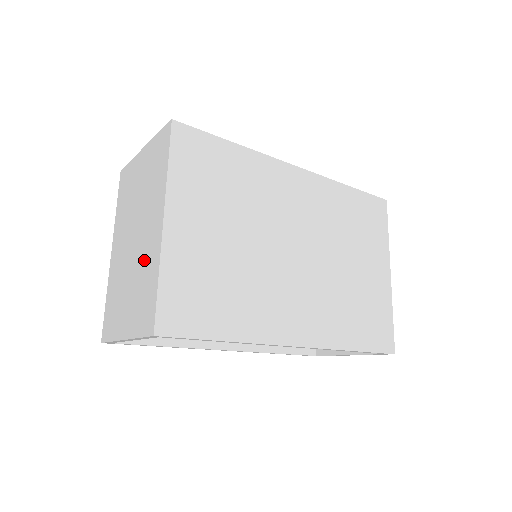
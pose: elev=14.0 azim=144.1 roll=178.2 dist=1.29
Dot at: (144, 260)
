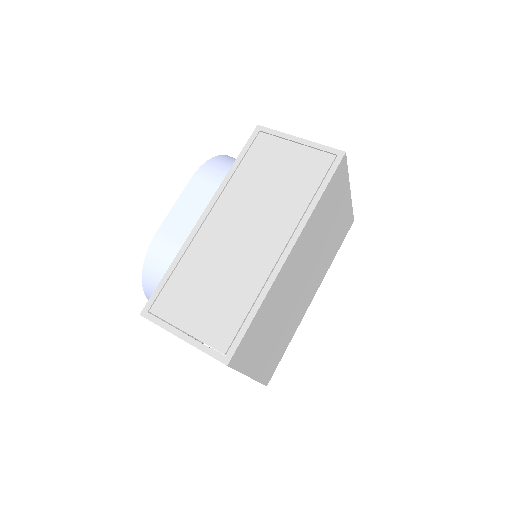
Dot at: occluded
